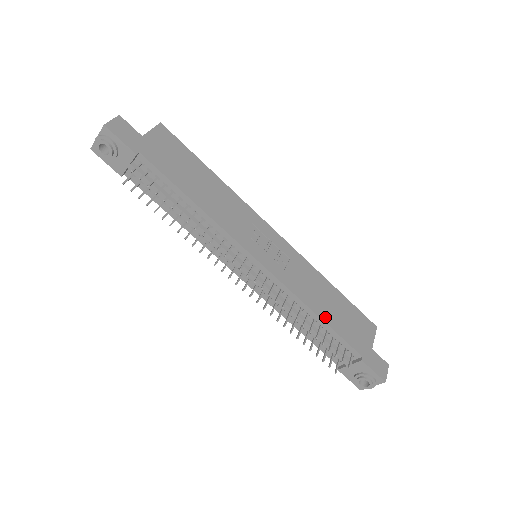
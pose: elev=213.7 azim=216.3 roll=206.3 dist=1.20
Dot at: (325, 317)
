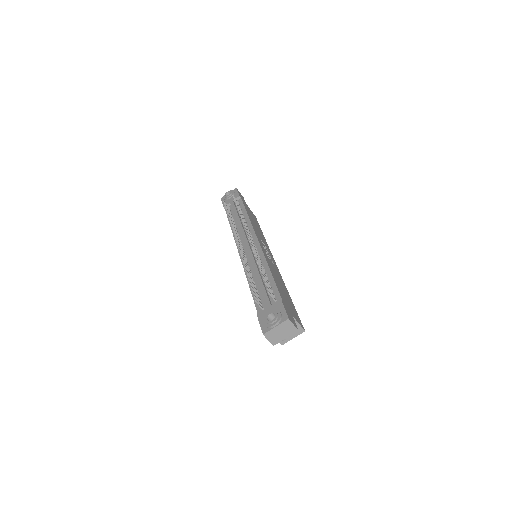
Dot at: (274, 277)
